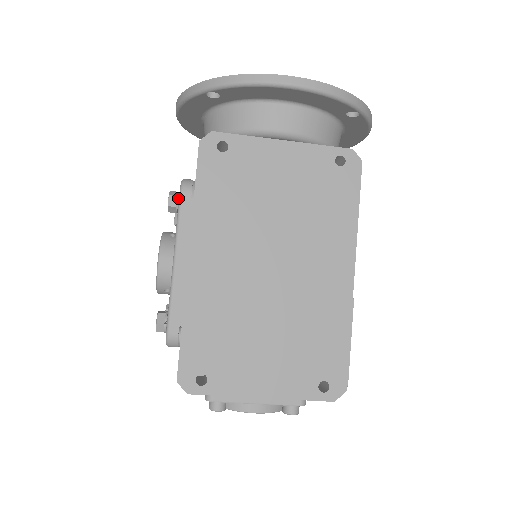
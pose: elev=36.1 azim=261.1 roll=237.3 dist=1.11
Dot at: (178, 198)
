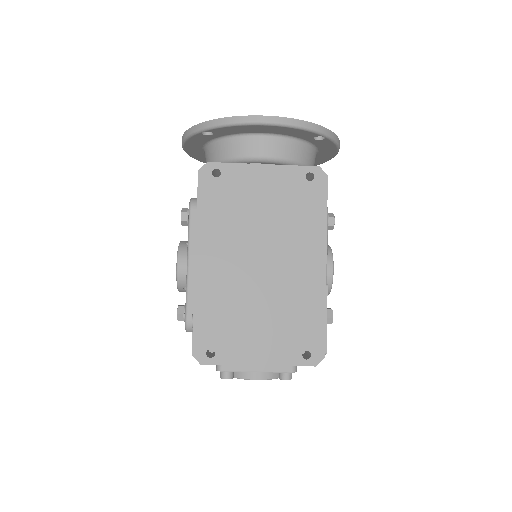
Dot at: (188, 214)
